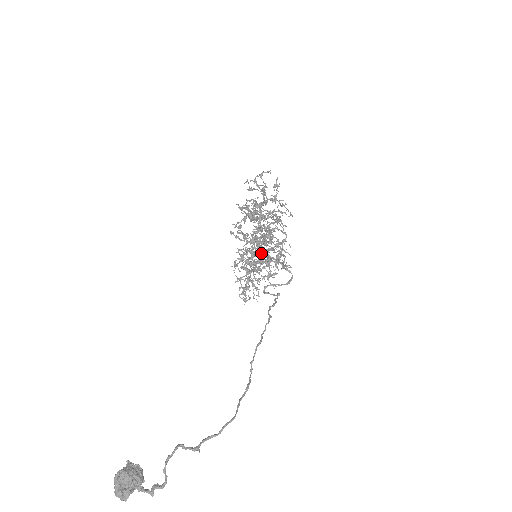
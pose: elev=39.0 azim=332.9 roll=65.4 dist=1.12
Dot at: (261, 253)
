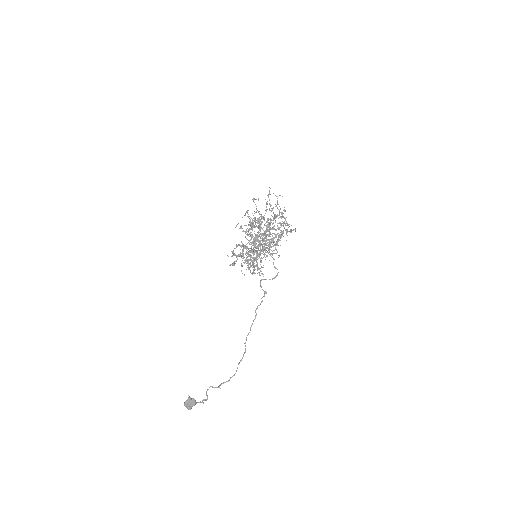
Dot at: occluded
